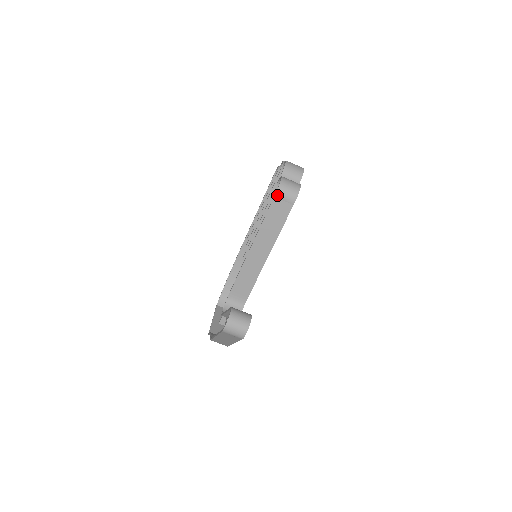
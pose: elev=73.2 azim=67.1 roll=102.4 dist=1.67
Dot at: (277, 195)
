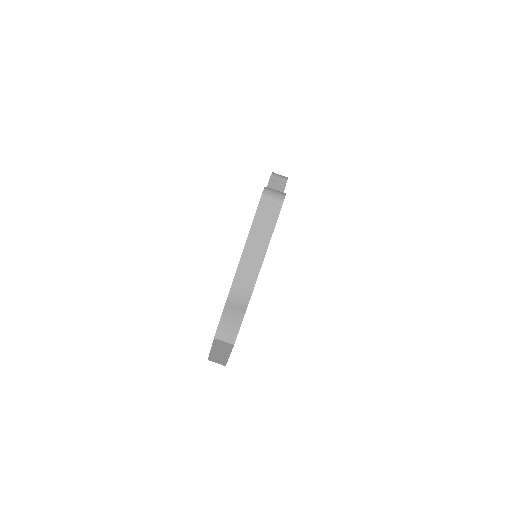
Dot at: (272, 176)
